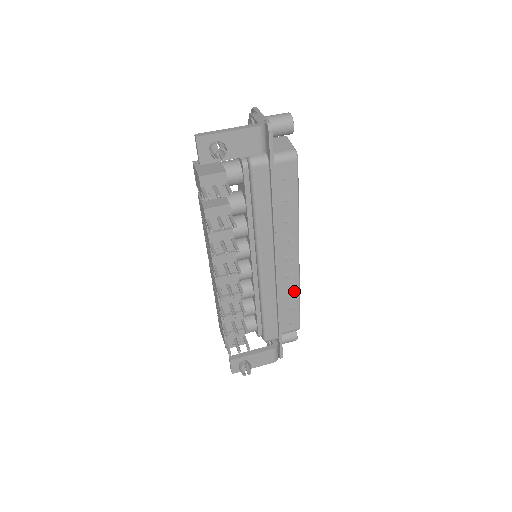
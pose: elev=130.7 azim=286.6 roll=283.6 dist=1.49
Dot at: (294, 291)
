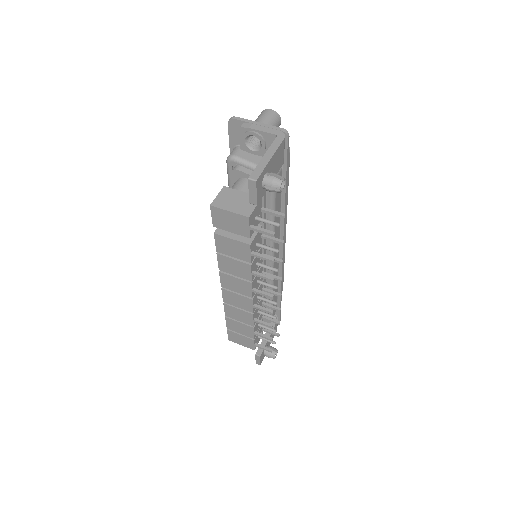
Dot at: occluded
